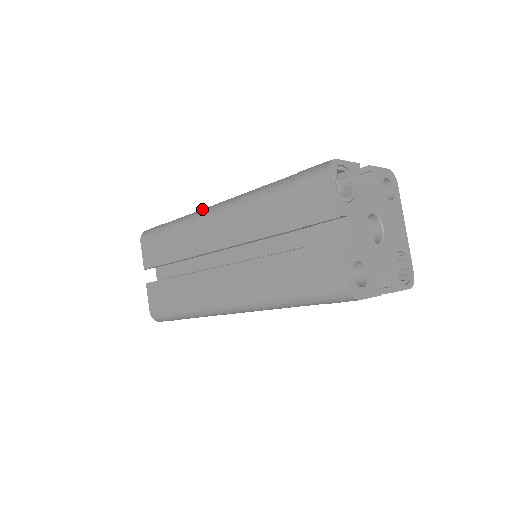
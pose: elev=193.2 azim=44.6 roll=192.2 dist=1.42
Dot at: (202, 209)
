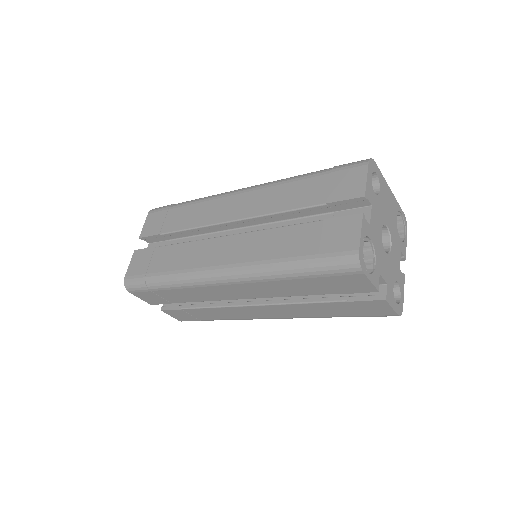
Dot at: (198, 273)
